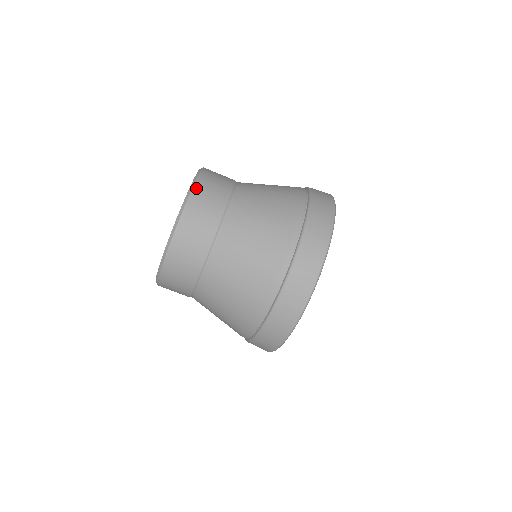
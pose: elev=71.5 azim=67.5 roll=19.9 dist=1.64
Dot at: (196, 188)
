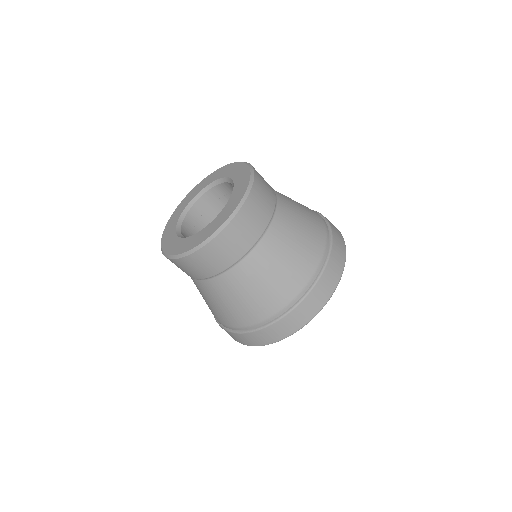
Dot at: (245, 207)
